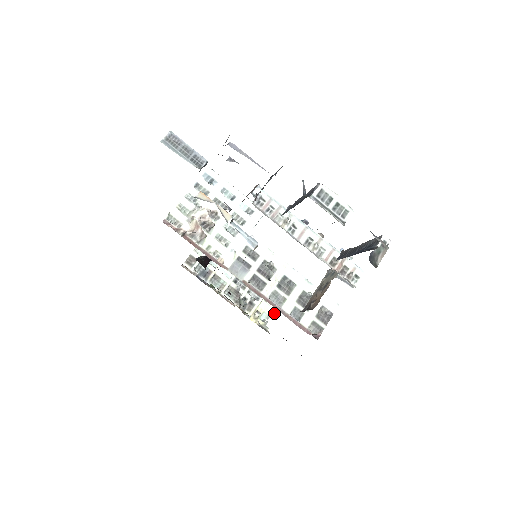
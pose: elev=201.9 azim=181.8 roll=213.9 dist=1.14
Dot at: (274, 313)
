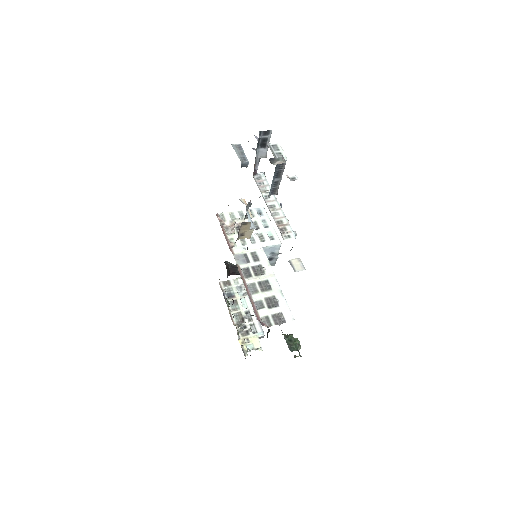
Dot at: (259, 349)
